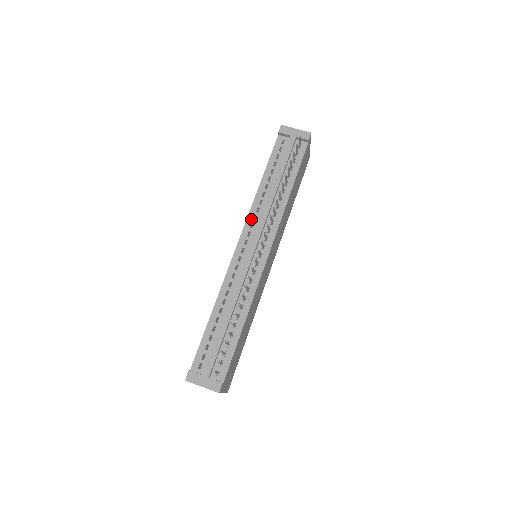
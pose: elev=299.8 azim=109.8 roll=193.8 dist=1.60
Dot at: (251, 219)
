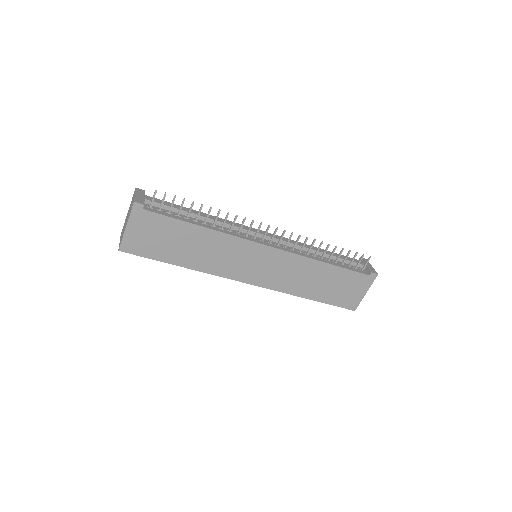
Dot at: occluded
